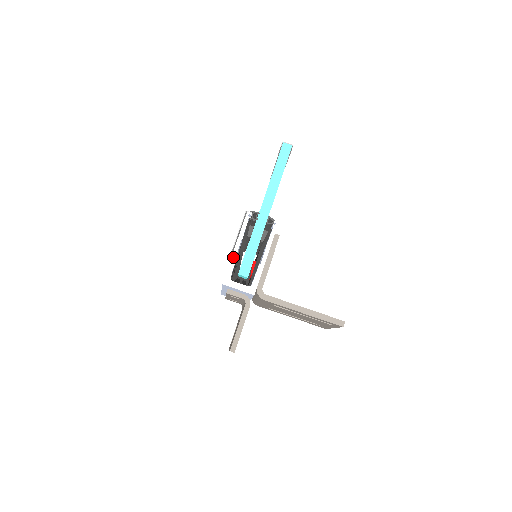
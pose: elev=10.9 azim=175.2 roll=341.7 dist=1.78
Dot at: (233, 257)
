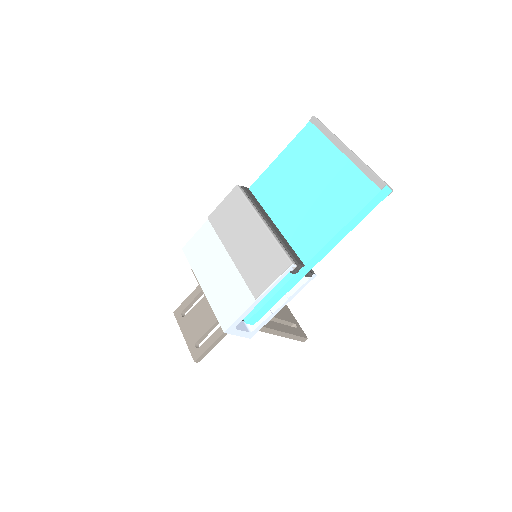
Dot at: (250, 309)
